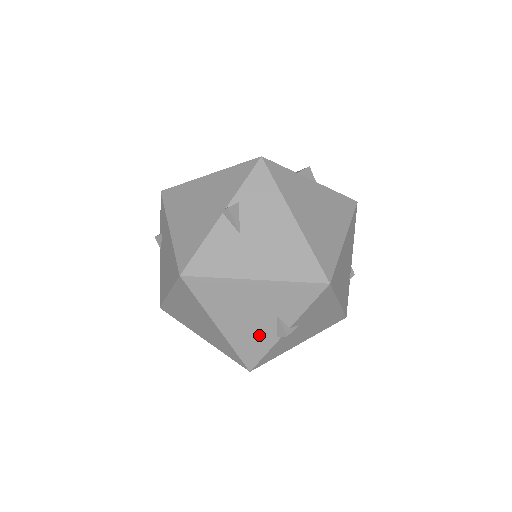
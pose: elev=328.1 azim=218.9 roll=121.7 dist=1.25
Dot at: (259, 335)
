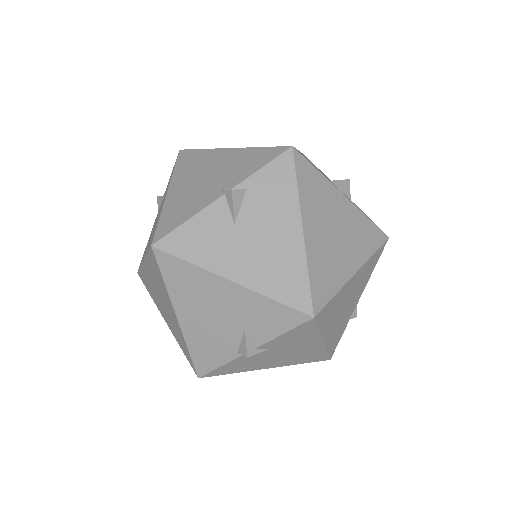
Dot at: (219, 343)
